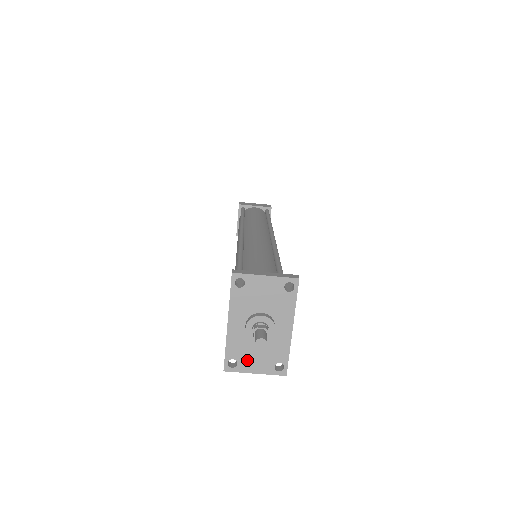
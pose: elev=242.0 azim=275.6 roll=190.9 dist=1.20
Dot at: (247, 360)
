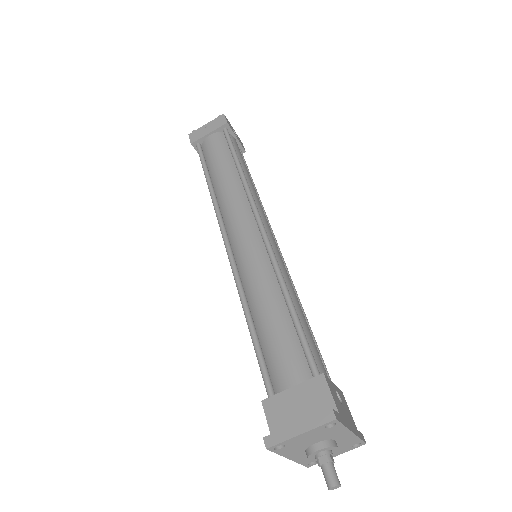
Dot at: occluded
